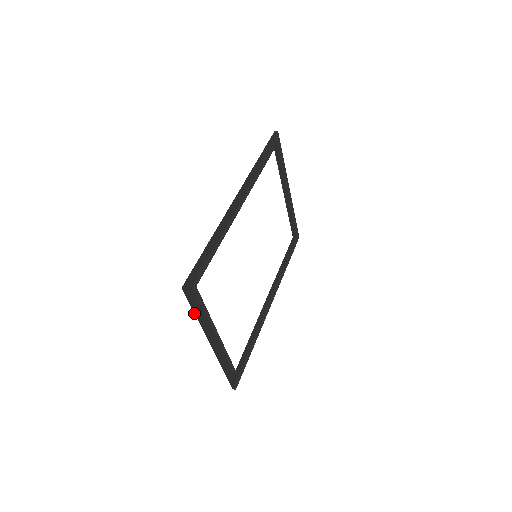
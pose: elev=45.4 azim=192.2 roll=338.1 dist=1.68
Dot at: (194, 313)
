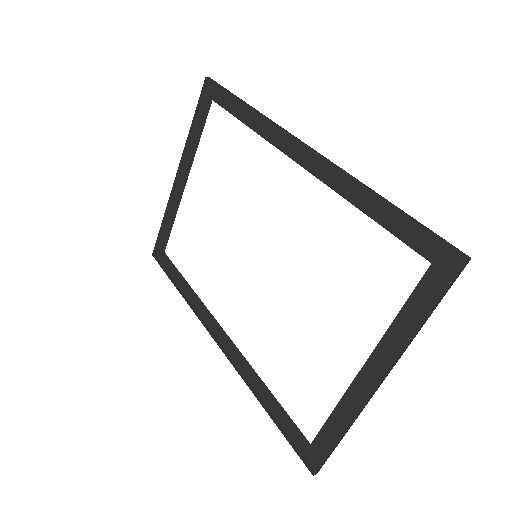
Dot at: (426, 315)
